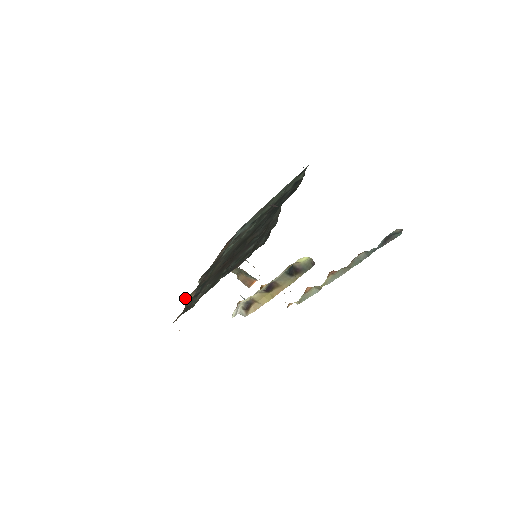
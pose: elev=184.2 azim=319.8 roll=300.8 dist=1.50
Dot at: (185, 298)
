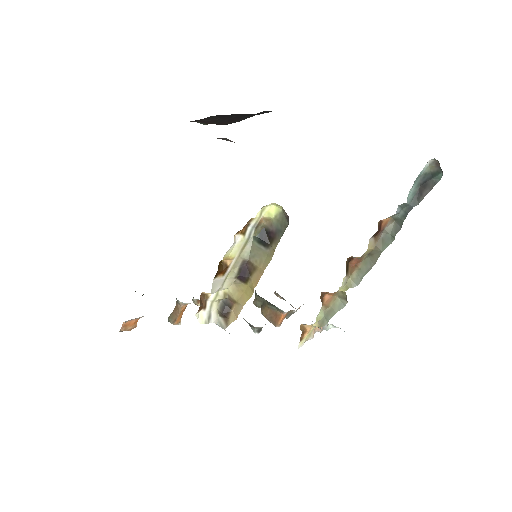
Dot at: occluded
